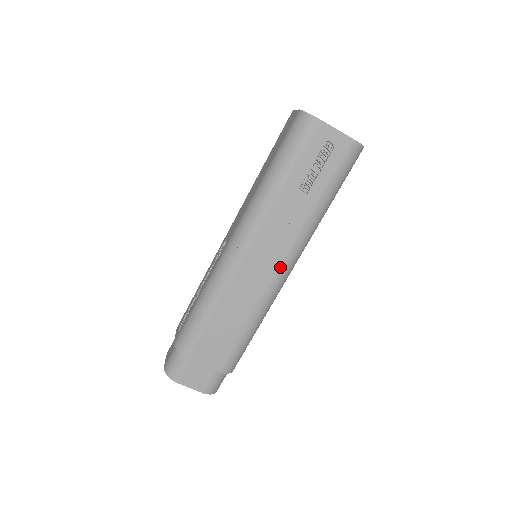
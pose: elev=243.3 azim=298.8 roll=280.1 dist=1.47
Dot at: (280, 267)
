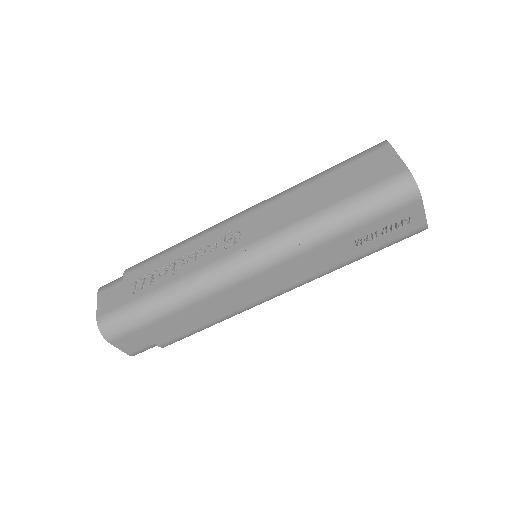
Dot at: (282, 291)
